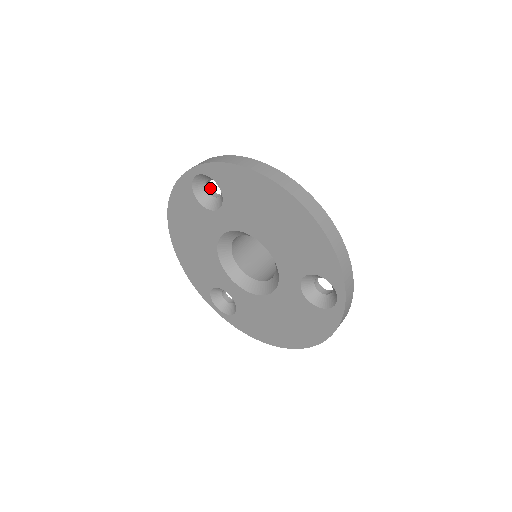
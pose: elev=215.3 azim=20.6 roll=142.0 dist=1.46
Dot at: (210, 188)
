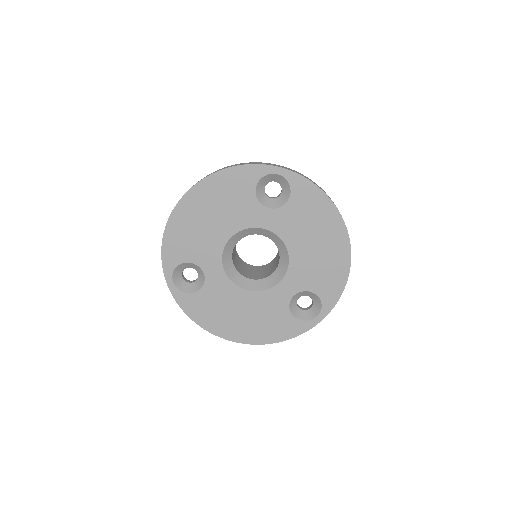
Dot at: occluded
